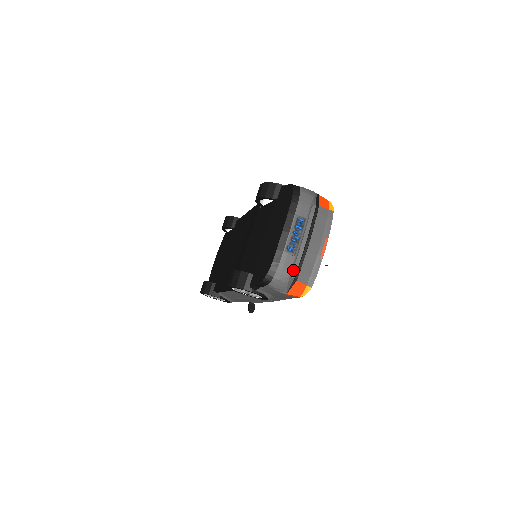
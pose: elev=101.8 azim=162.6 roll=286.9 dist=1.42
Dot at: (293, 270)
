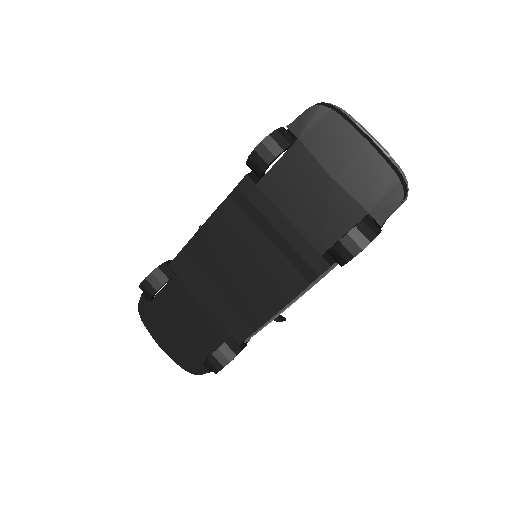
Dot at: occluded
